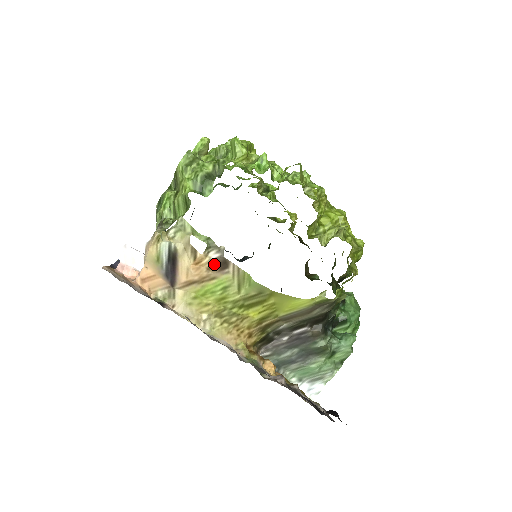
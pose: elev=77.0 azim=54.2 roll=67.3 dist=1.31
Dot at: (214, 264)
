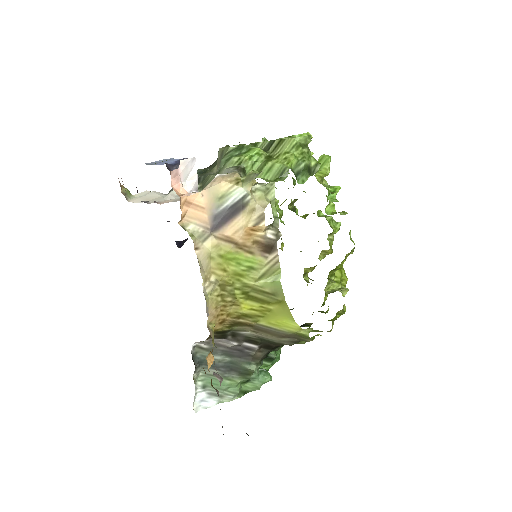
Dot at: (263, 242)
